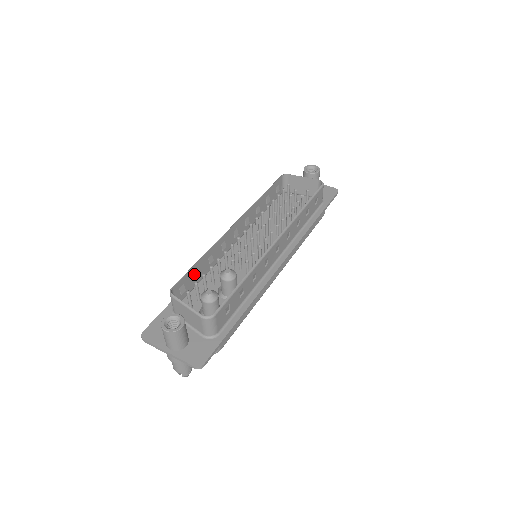
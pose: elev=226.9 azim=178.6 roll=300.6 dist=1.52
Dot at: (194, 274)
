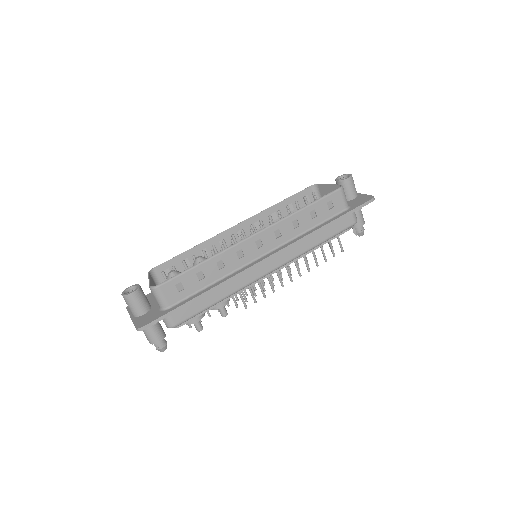
Dot at: occluded
